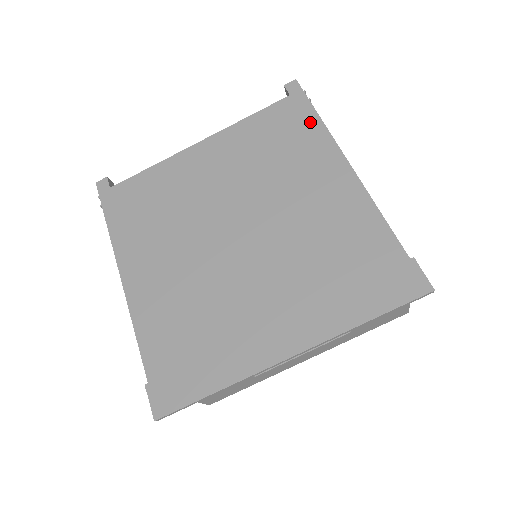
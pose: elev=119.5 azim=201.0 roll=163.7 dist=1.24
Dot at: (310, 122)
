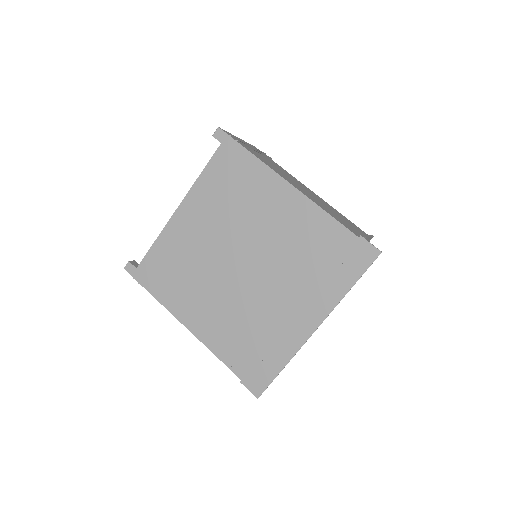
Dot at: (247, 161)
